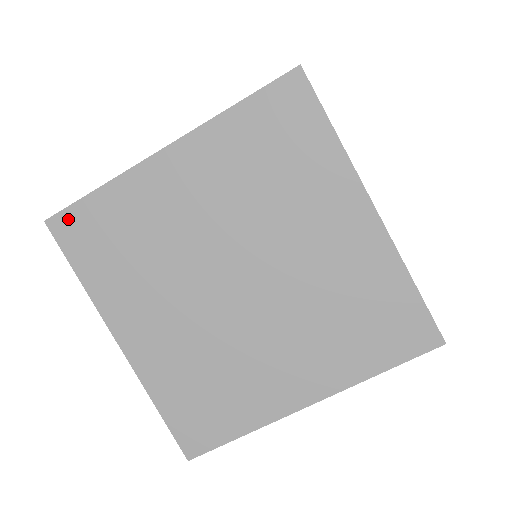
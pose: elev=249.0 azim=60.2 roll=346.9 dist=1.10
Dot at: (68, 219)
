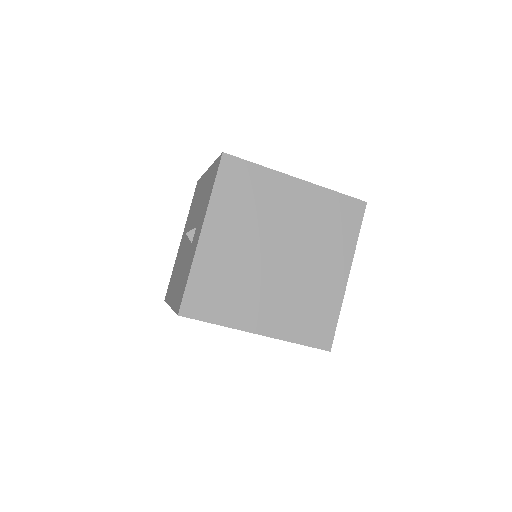
Dot at: (188, 303)
